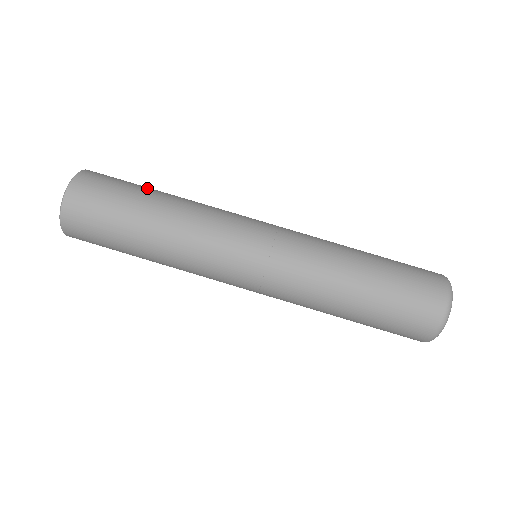
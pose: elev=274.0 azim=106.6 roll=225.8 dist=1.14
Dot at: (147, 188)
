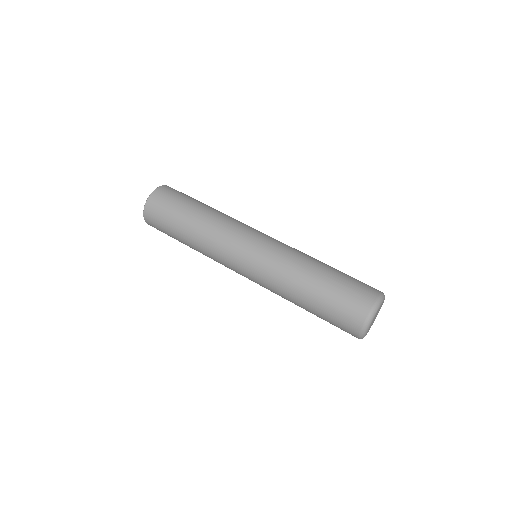
Dot at: occluded
